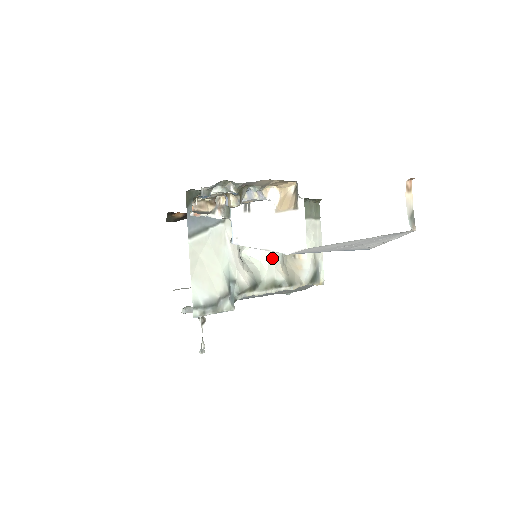
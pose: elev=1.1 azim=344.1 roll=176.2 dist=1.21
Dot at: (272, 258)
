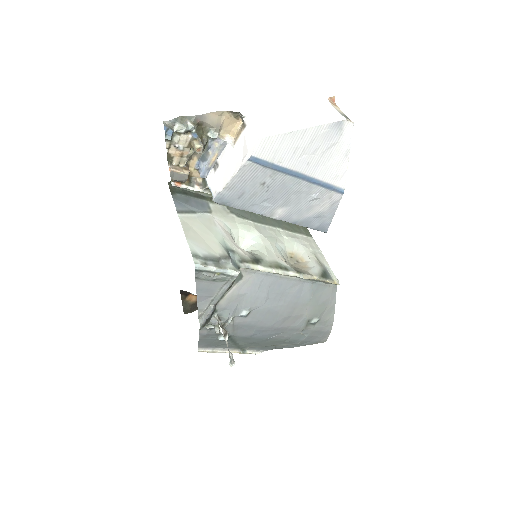
Dot at: (270, 249)
